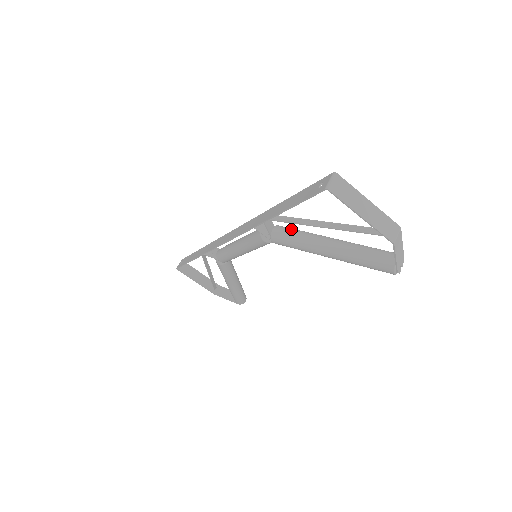
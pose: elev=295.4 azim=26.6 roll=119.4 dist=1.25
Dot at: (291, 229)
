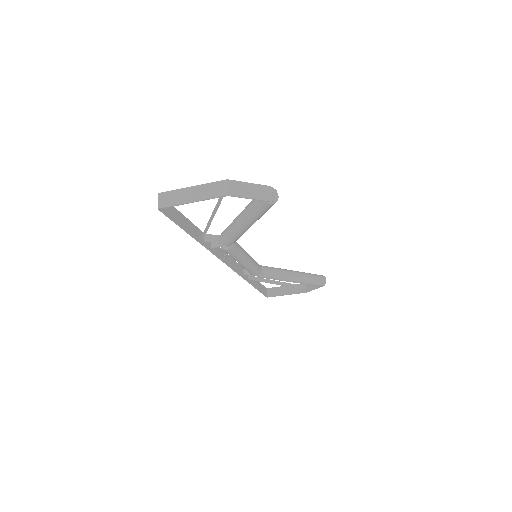
Dot at: (225, 229)
